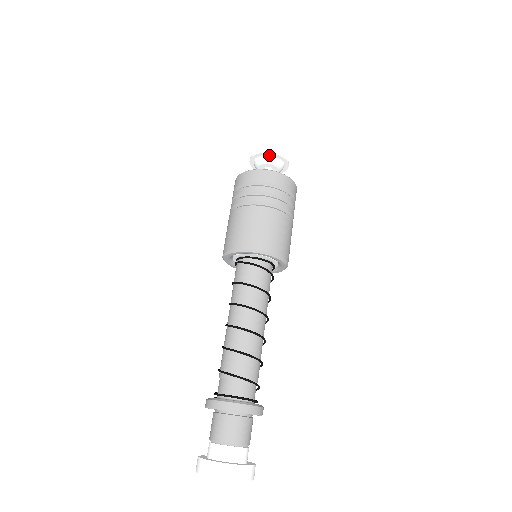
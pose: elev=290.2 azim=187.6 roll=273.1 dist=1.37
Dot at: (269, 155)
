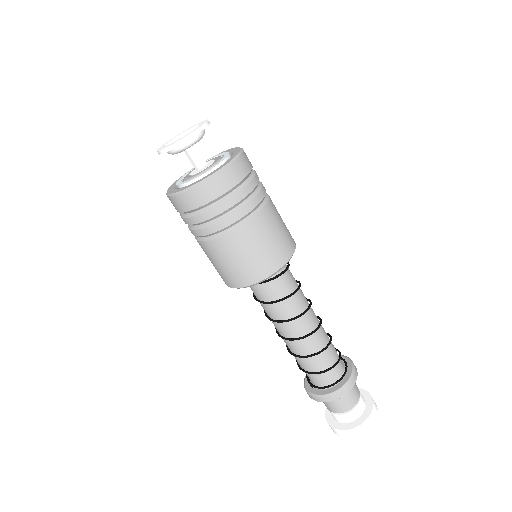
Dot at: (186, 140)
